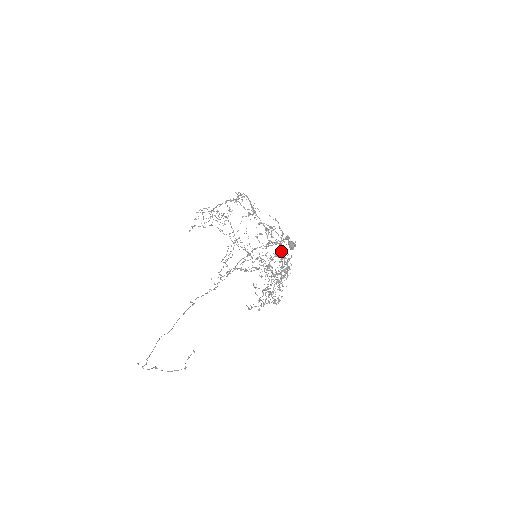
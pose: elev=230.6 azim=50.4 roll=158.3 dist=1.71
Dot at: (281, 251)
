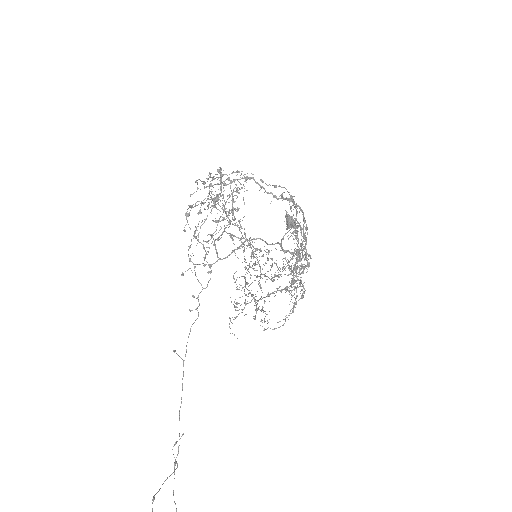
Dot at: occluded
